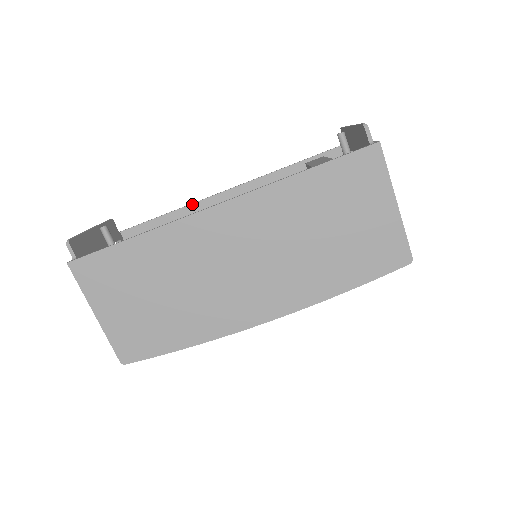
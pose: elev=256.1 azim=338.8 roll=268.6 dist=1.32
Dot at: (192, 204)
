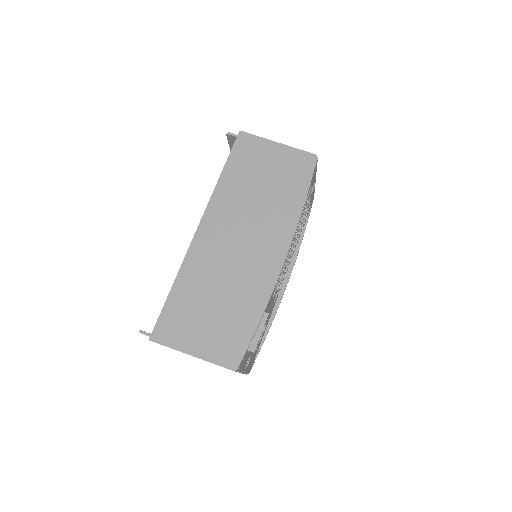
Dot at: occluded
